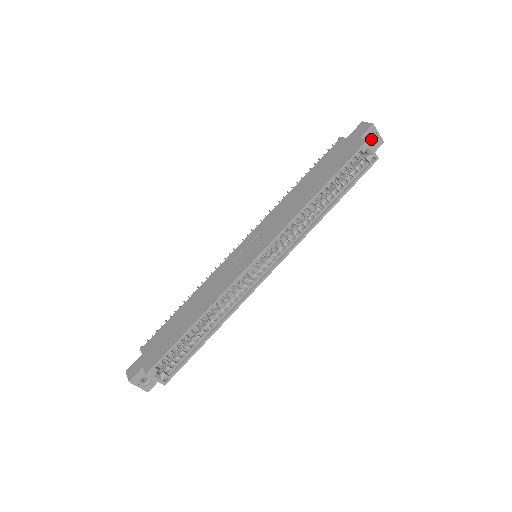
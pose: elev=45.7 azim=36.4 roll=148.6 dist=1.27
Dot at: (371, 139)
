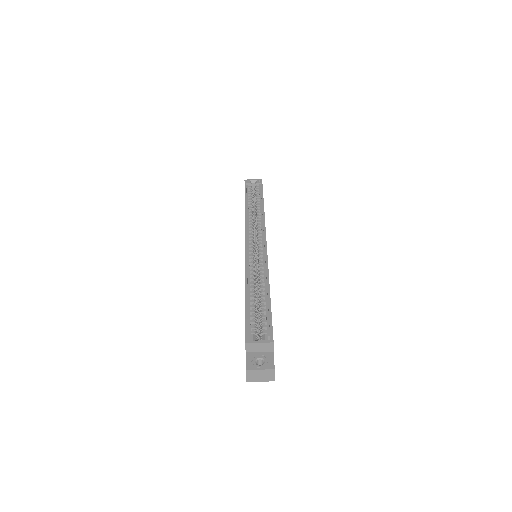
Dot at: occluded
